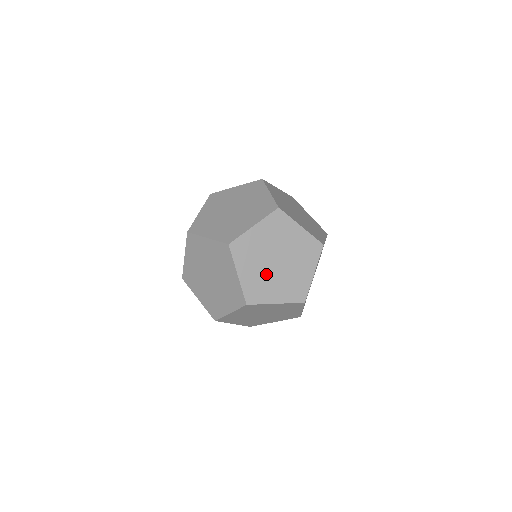
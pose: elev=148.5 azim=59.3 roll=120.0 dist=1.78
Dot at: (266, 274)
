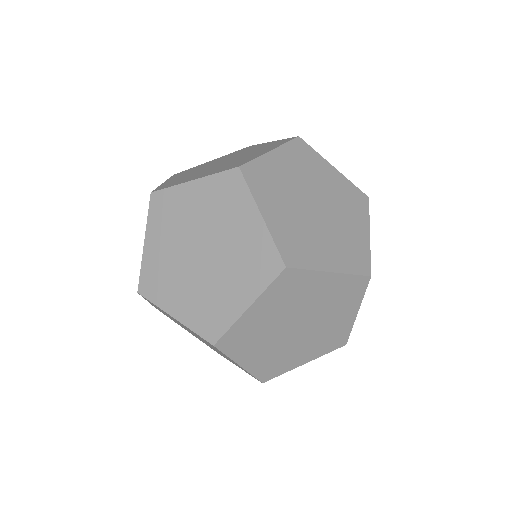
Dot at: (283, 346)
